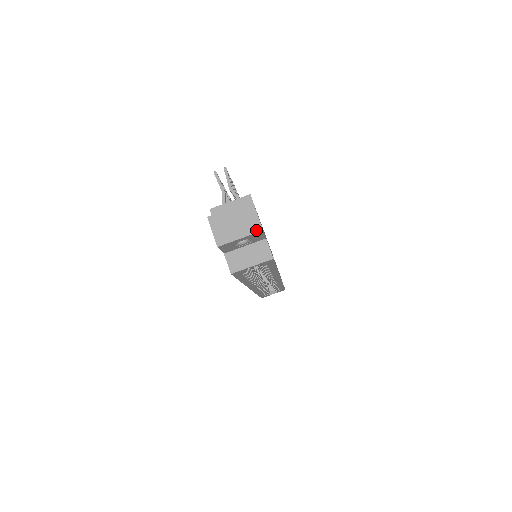
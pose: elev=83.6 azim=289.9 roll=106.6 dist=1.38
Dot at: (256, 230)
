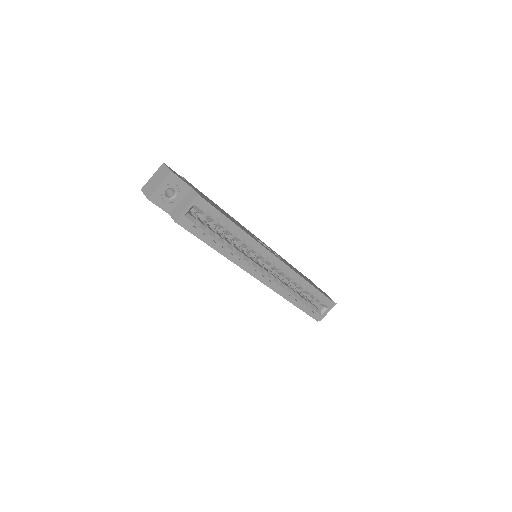
Dot at: (167, 174)
